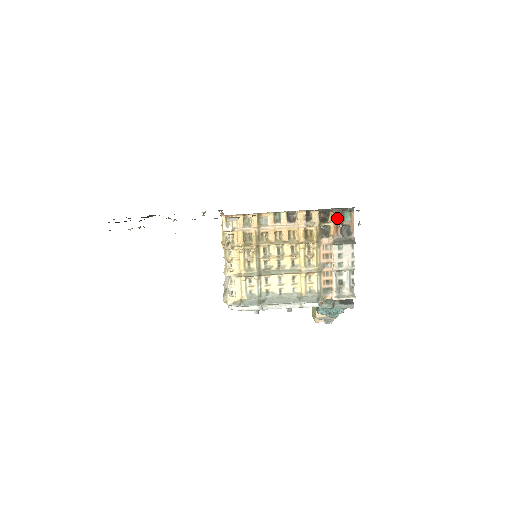
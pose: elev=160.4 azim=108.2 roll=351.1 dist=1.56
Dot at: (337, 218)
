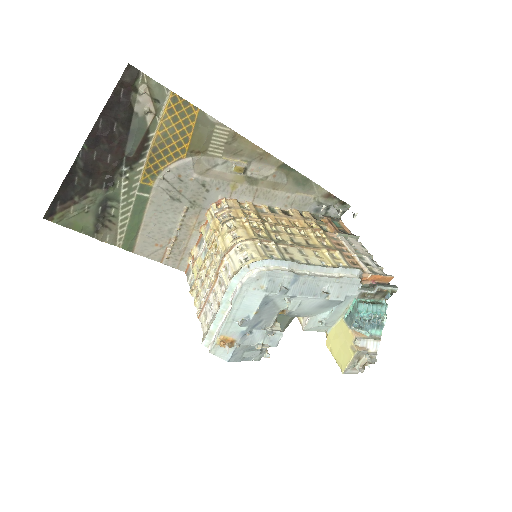
Dot at: (330, 222)
